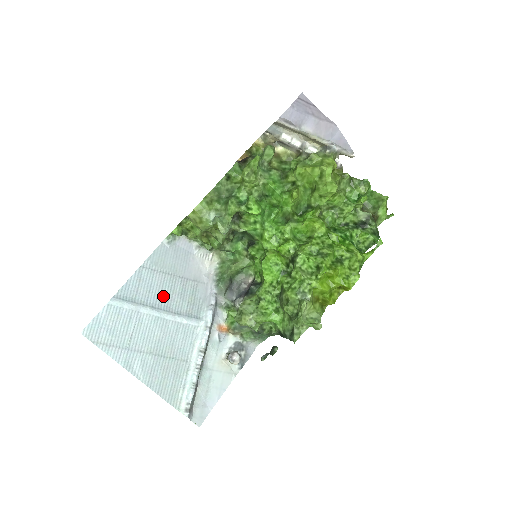
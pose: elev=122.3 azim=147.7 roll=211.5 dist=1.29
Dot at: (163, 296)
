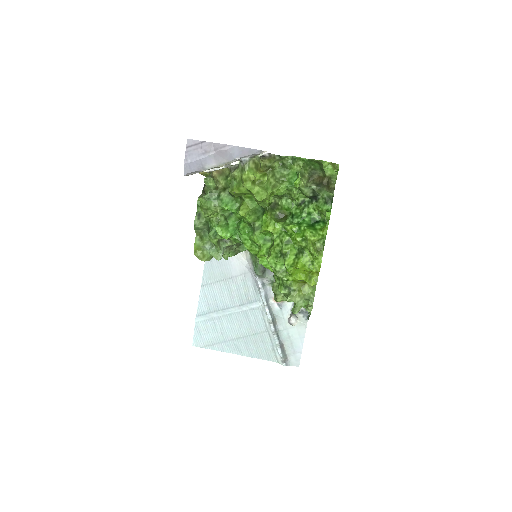
Dot at: (226, 298)
